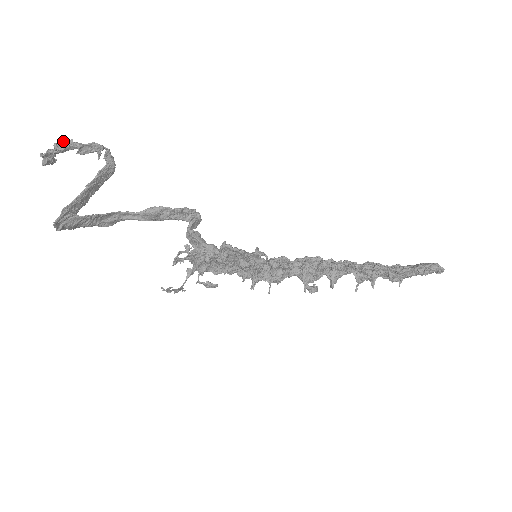
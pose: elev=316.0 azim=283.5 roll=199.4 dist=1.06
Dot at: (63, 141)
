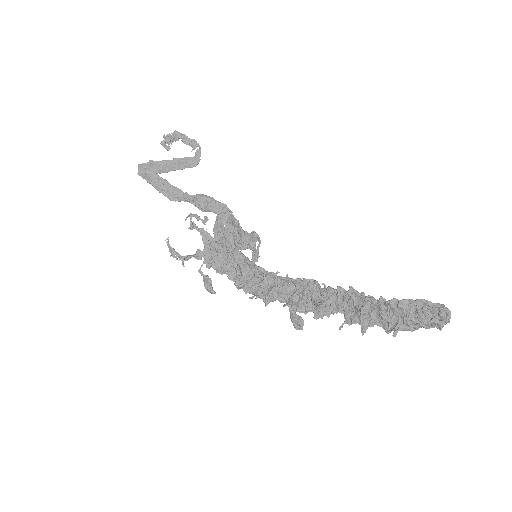
Dot at: occluded
